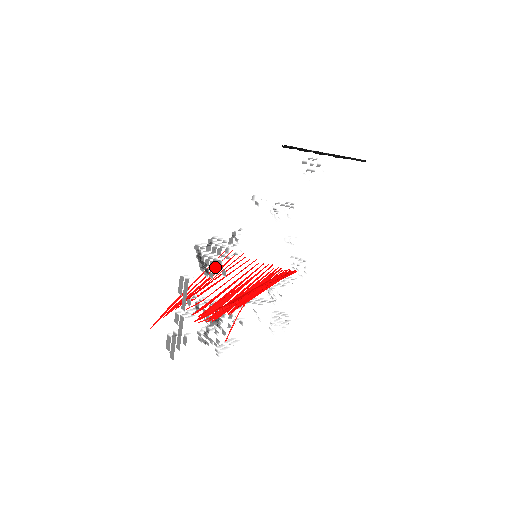
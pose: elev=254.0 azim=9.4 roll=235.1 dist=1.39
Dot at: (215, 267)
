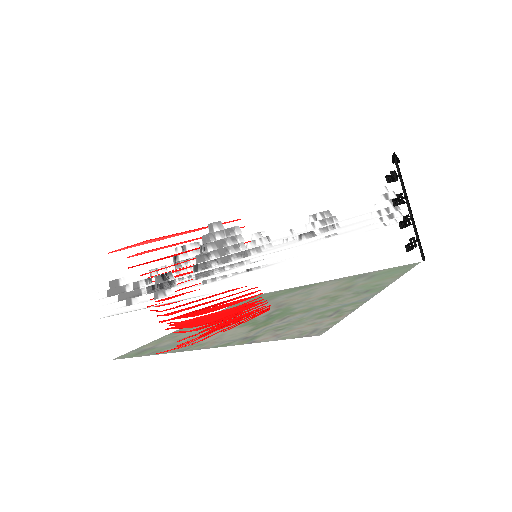
Dot at: occluded
